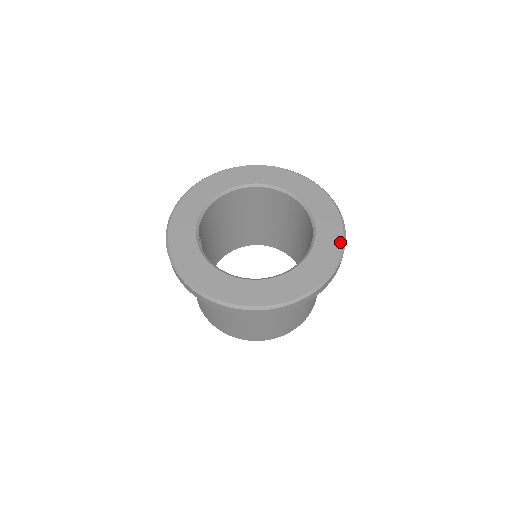
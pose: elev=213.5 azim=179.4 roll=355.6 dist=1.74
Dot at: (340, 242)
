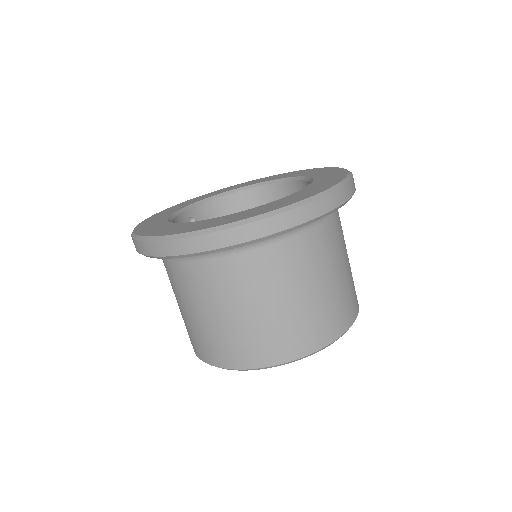
Dot at: (319, 191)
